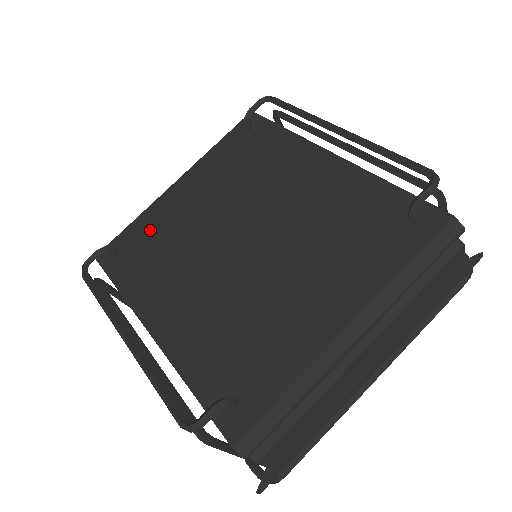
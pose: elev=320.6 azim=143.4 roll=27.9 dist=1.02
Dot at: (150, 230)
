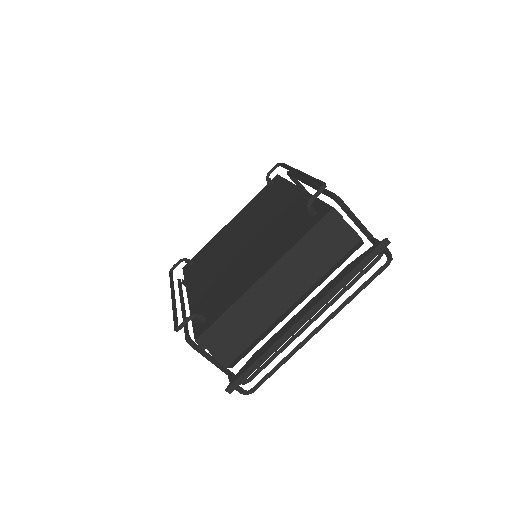
Dot at: (209, 249)
